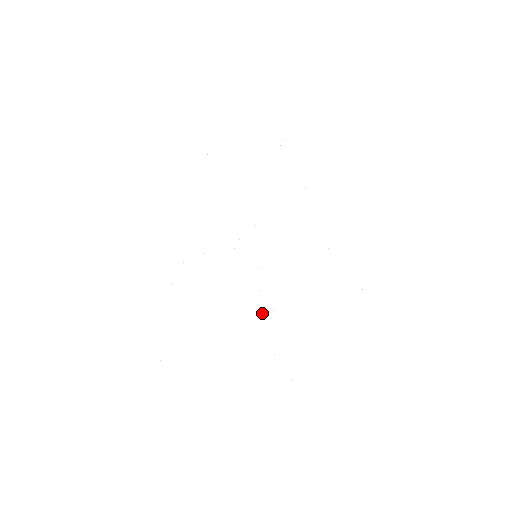
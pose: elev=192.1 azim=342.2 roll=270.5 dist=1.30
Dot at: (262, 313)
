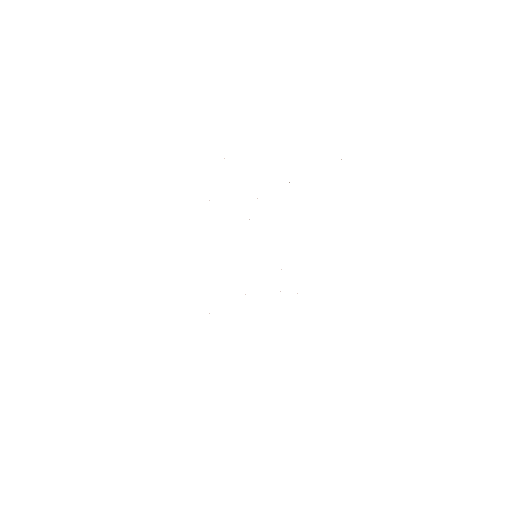
Dot at: occluded
